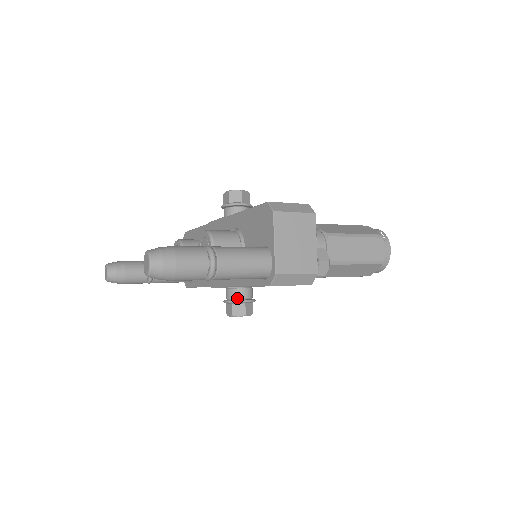
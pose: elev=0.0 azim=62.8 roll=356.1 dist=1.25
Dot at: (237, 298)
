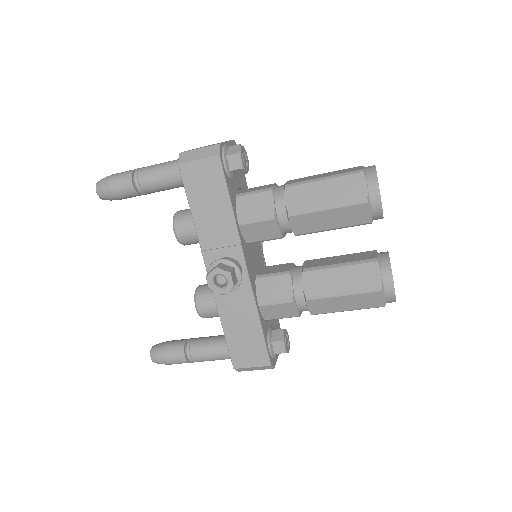
Dot at: (214, 264)
